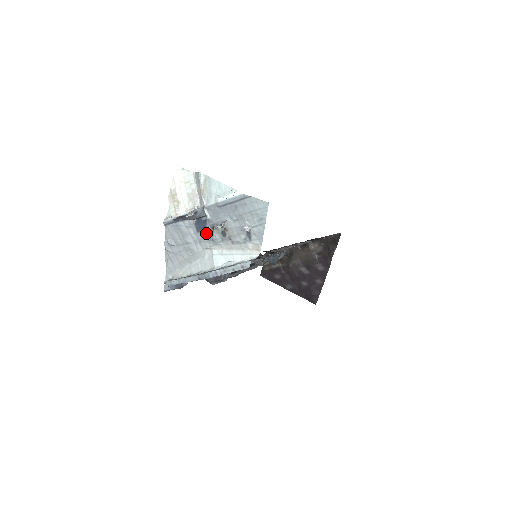
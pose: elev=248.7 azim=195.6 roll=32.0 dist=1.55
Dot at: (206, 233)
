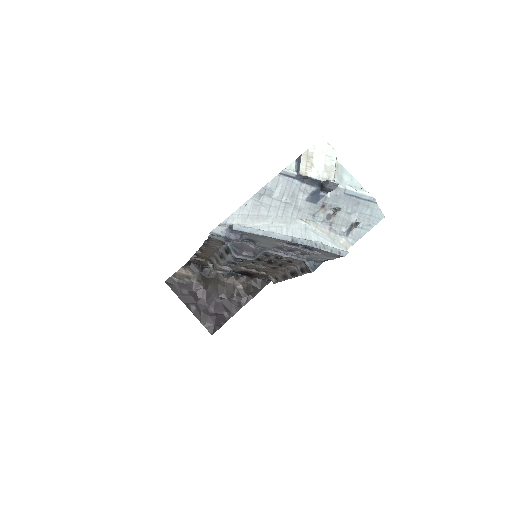
Dot at: (313, 206)
